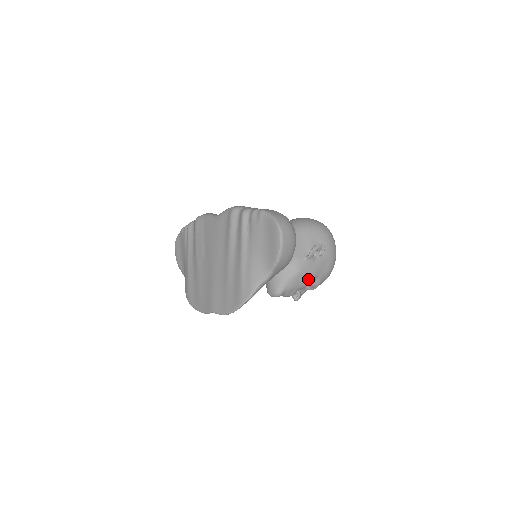
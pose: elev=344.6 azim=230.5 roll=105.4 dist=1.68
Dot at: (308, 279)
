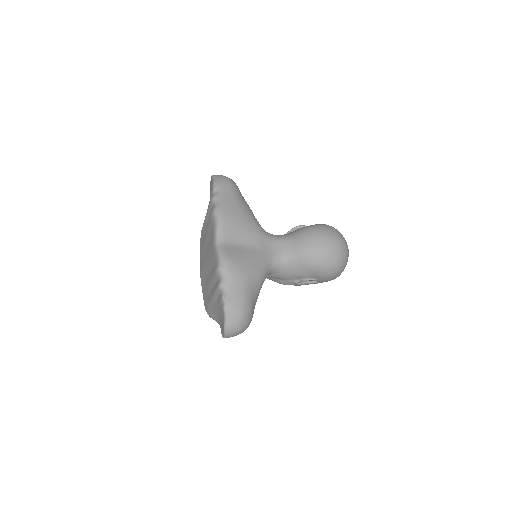
Dot at: occluded
